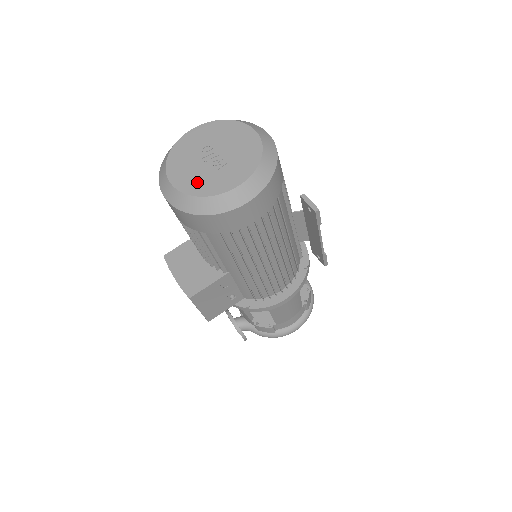
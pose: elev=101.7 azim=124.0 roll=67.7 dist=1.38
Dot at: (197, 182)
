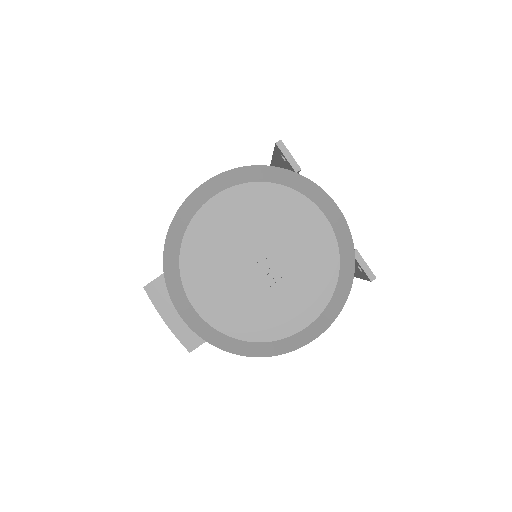
Dot at: (239, 313)
